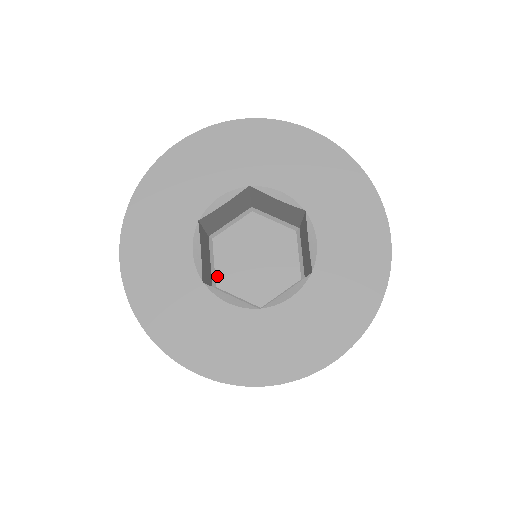
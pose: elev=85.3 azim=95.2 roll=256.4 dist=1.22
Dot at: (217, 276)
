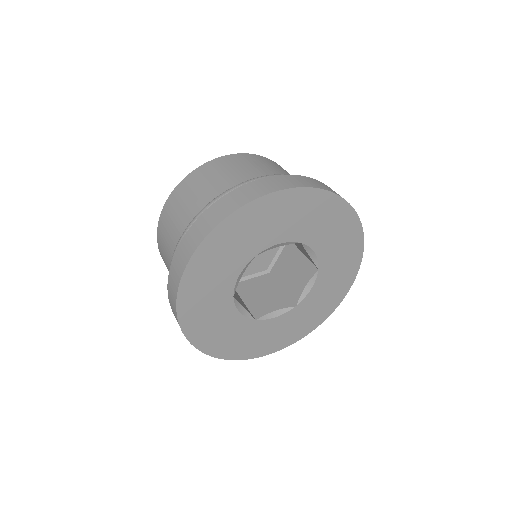
Dot at: occluded
